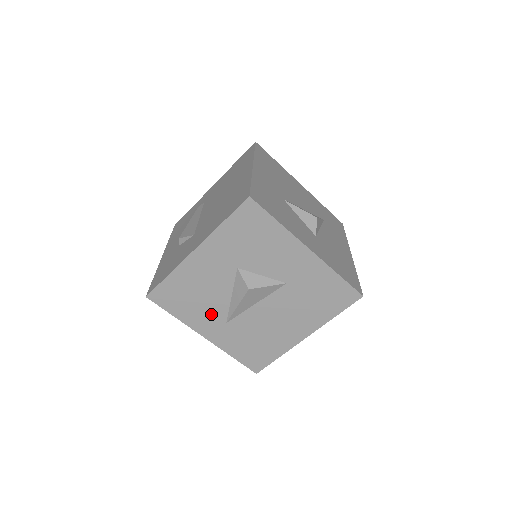
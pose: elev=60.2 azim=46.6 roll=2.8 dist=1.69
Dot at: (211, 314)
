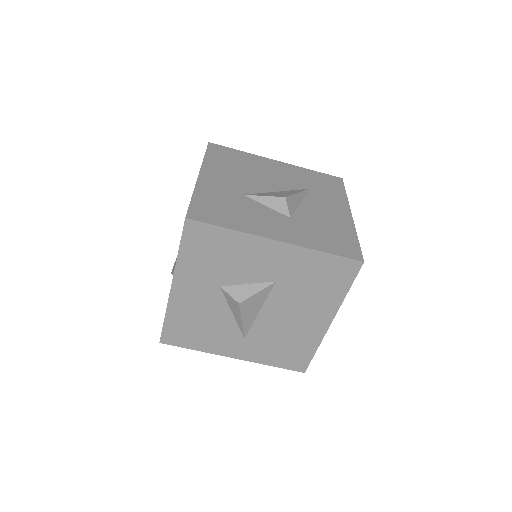
Dot at: (225, 336)
